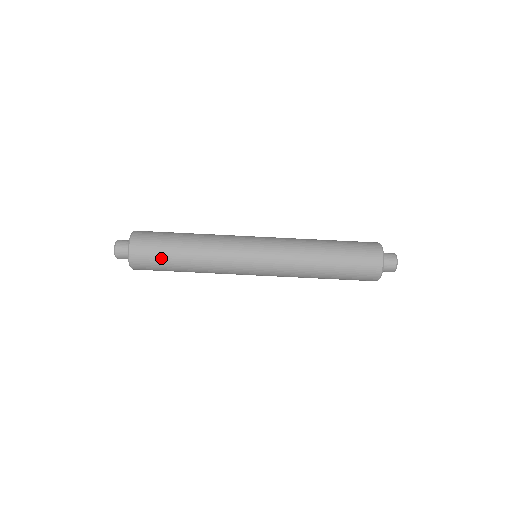
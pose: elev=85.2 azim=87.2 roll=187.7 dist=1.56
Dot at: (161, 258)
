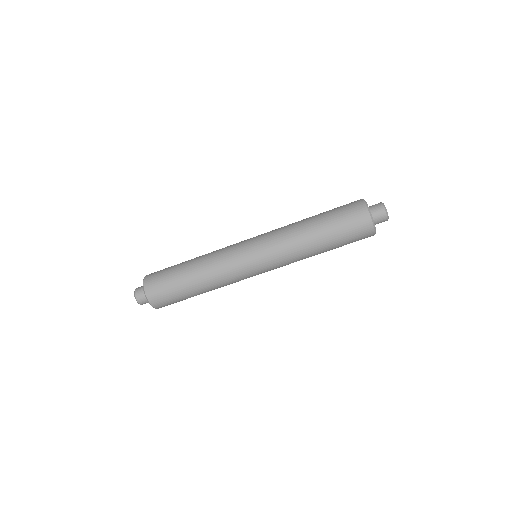
Dot at: (171, 284)
